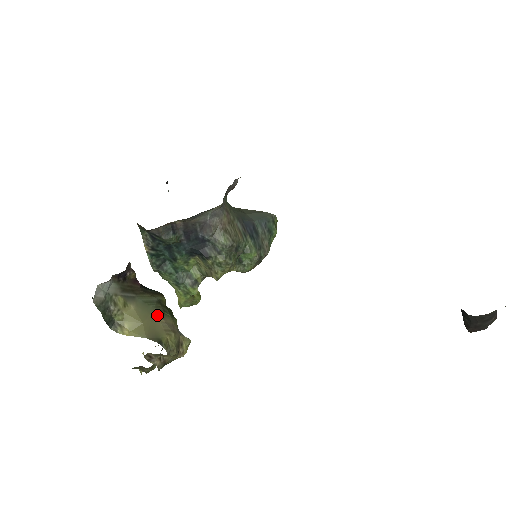
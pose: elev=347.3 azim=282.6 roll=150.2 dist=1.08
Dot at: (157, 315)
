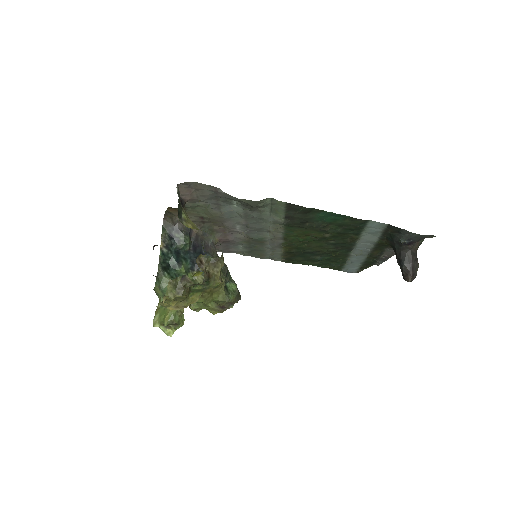
Dot at: occluded
